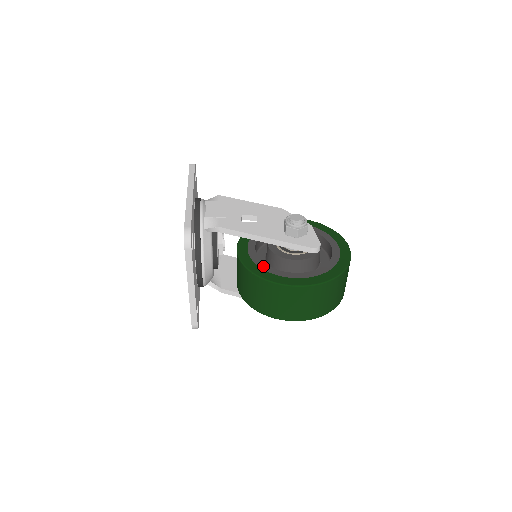
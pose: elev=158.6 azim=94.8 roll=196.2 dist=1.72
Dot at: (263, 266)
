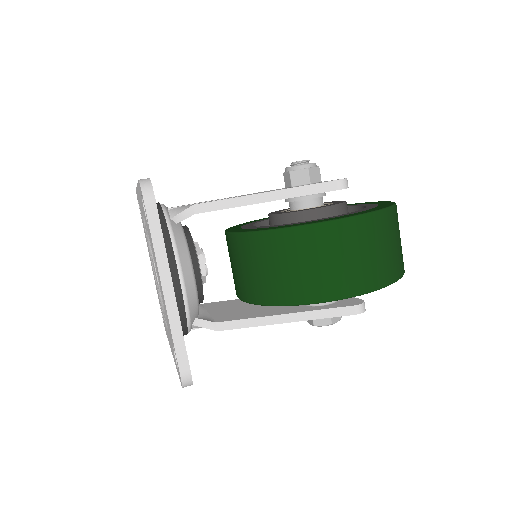
Dot at: (274, 226)
